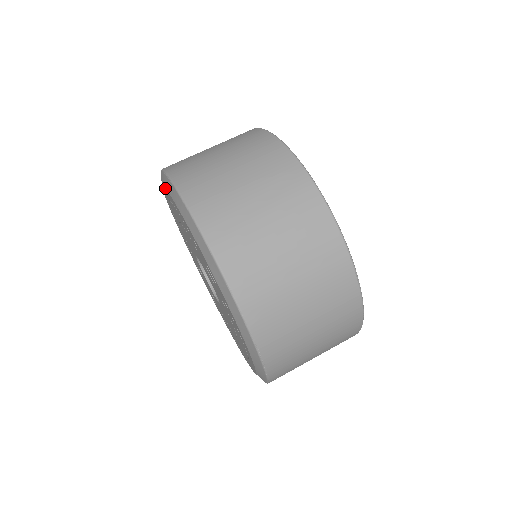
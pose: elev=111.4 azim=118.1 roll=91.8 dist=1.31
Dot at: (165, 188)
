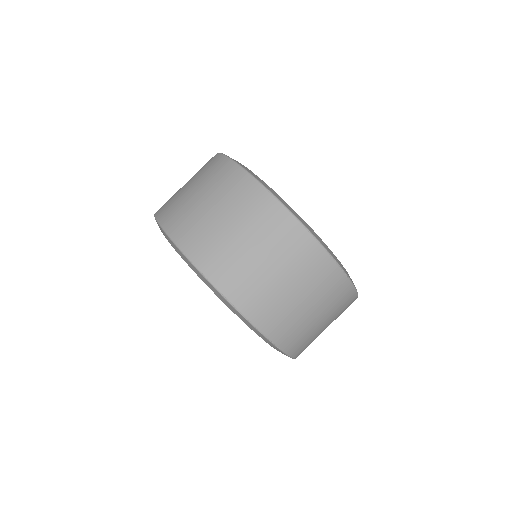
Dot at: occluded
